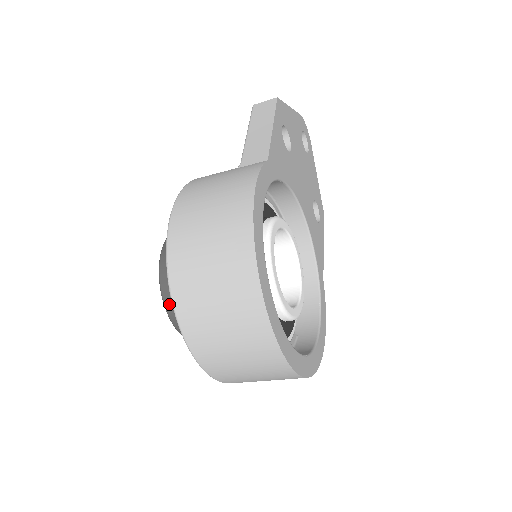
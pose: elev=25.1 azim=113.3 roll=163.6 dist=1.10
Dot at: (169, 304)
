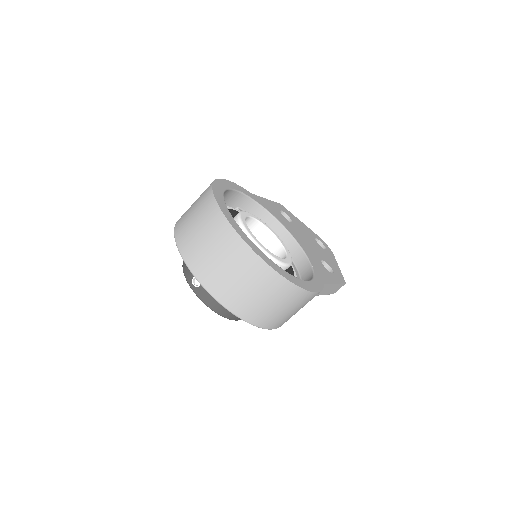
Dot at: (185, 266)
